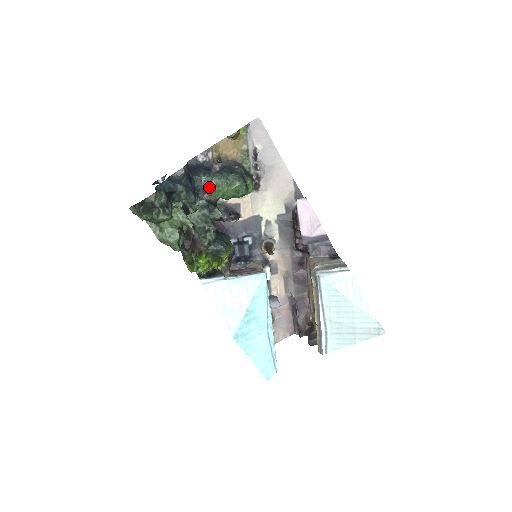
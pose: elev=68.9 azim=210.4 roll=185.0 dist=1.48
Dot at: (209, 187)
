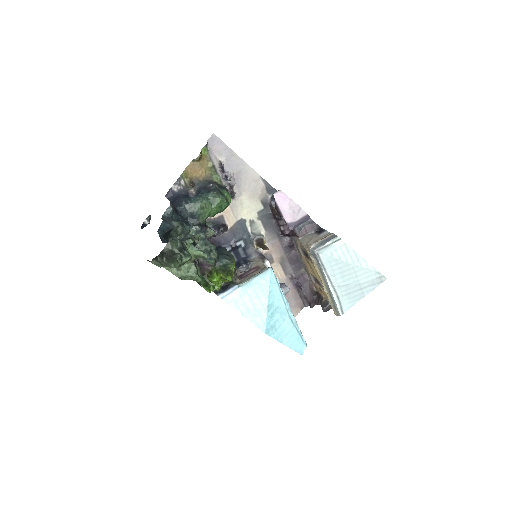
Dot at: (195, 212)
